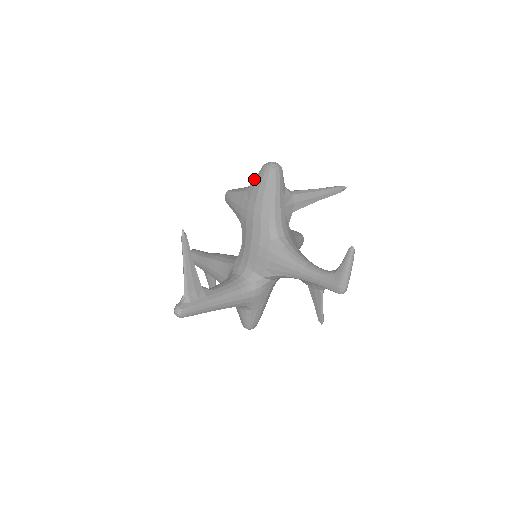
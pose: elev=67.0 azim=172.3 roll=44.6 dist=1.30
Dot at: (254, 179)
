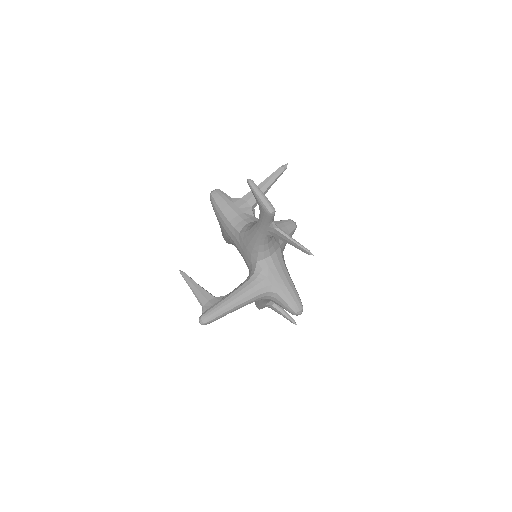
Dot at: occluded
